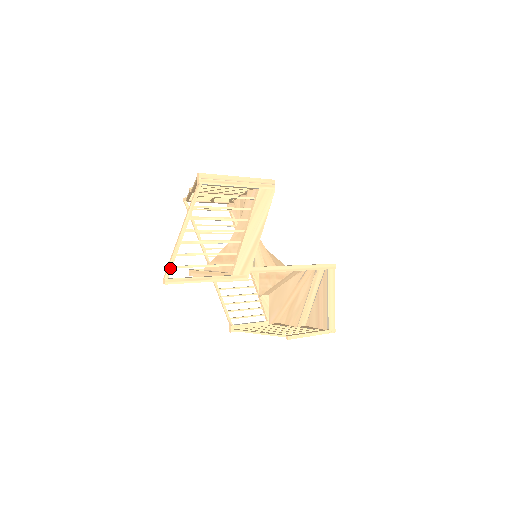
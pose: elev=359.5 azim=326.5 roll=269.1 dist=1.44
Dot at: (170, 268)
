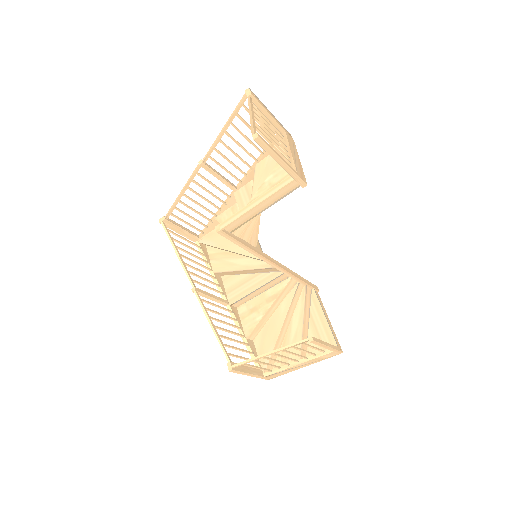
Dot at: (255, 130)
